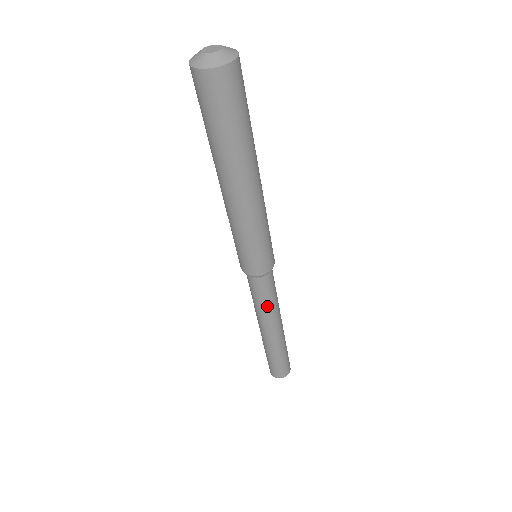
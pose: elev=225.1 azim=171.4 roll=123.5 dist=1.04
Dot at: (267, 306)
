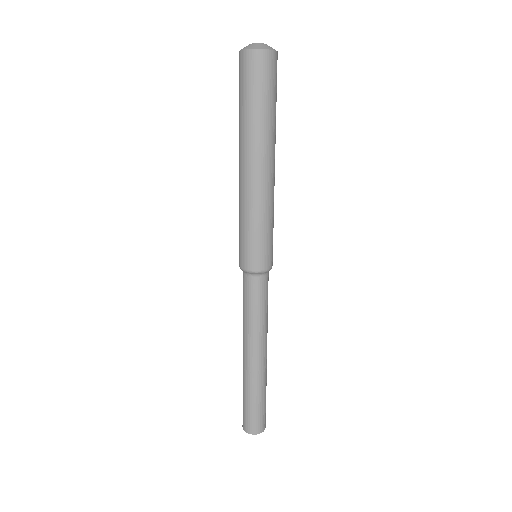
Dot at: (261, 317)
